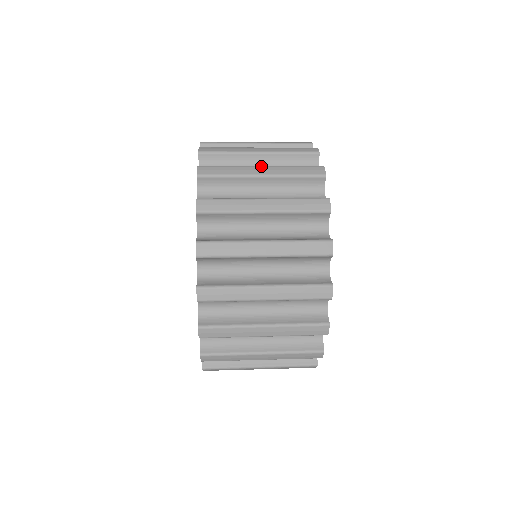
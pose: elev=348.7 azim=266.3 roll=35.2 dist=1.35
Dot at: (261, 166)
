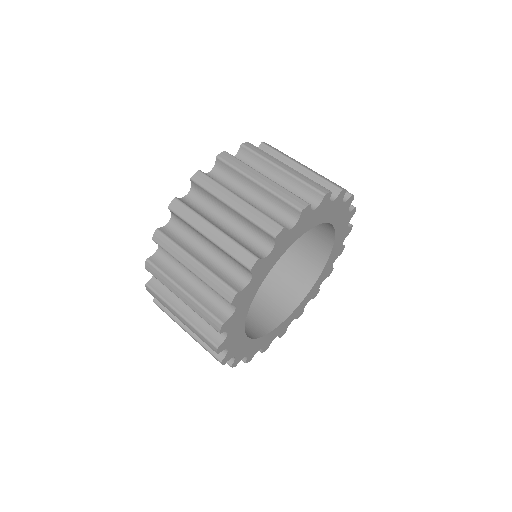
Dot at: (193, 260)
